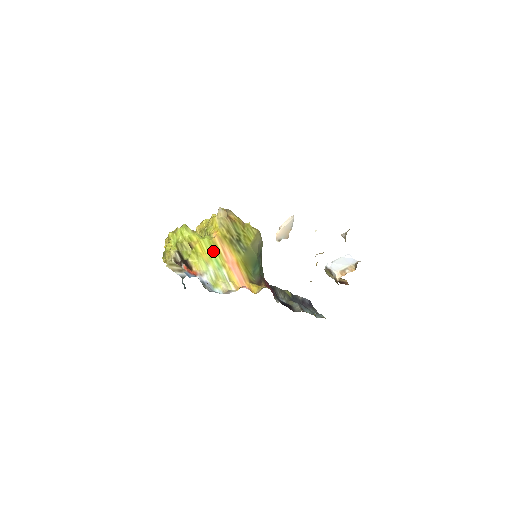
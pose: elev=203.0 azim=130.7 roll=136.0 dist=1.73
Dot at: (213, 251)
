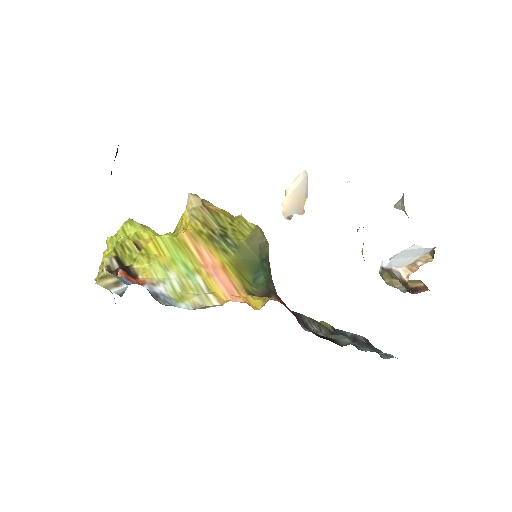
Dot at: (178, 252)
